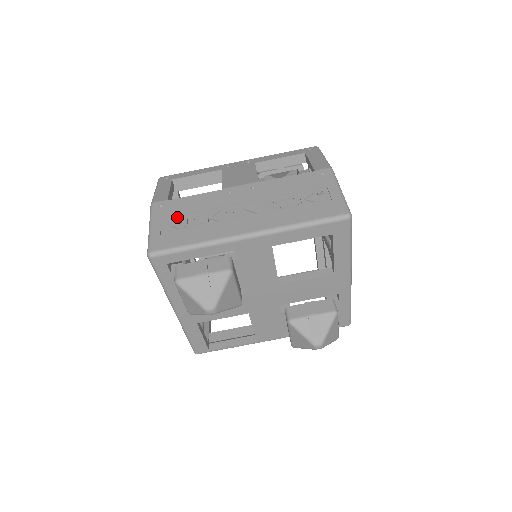
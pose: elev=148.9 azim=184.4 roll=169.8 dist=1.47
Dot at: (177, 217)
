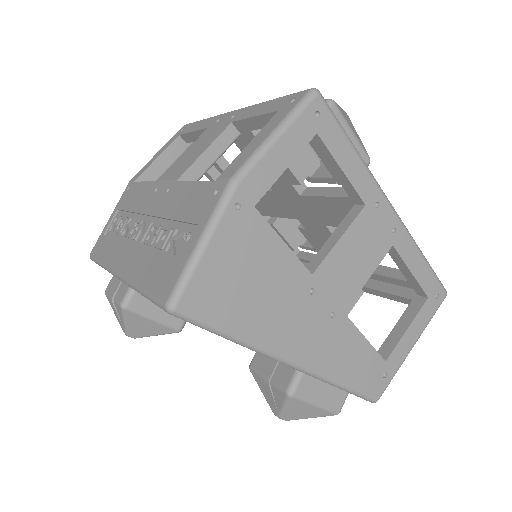
Dot at: (123, 212)
